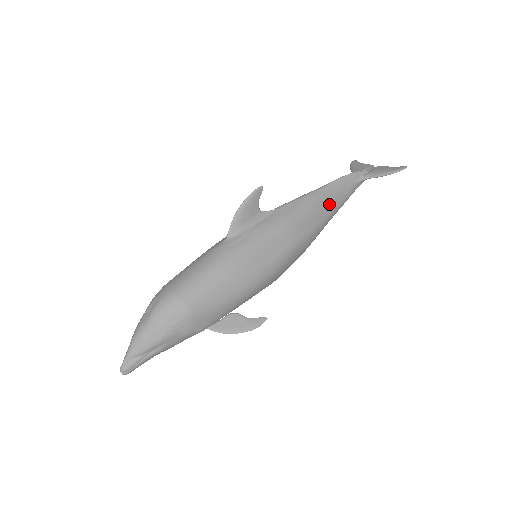
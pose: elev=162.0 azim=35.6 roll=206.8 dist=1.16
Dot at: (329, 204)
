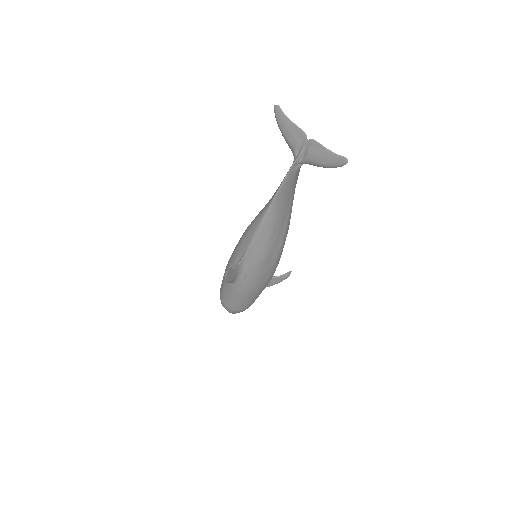
Dot at: (284, 210)
